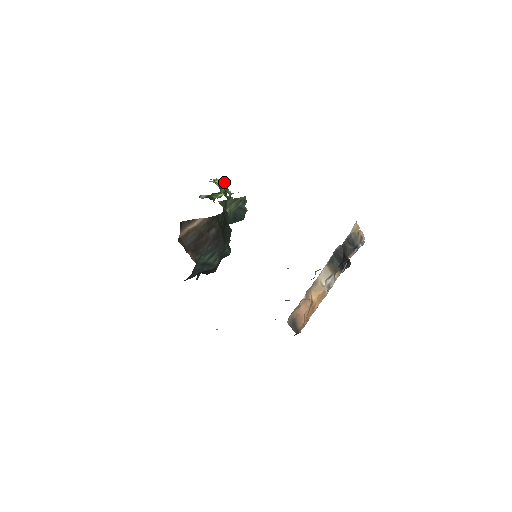
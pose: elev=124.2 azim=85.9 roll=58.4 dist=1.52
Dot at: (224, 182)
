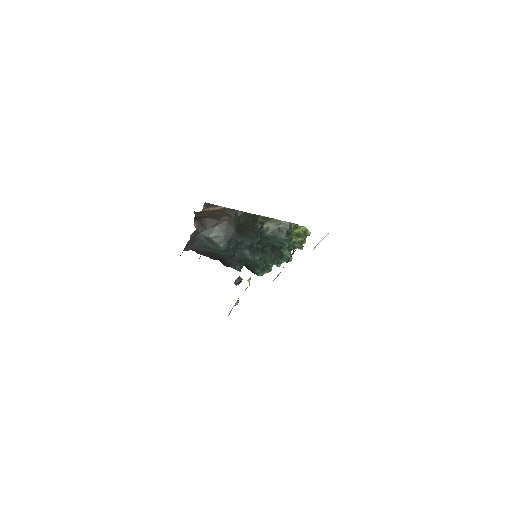
Dot at: (308, 230)
